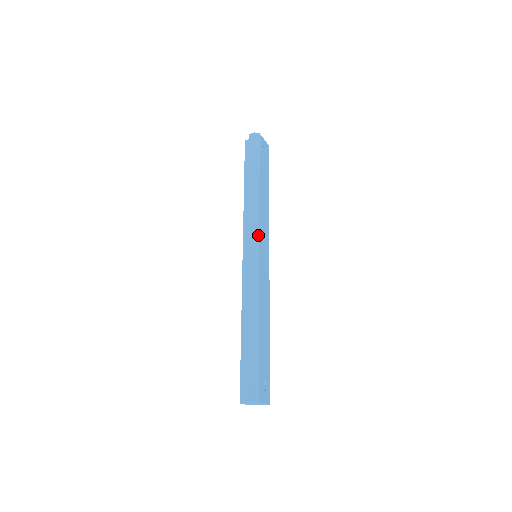
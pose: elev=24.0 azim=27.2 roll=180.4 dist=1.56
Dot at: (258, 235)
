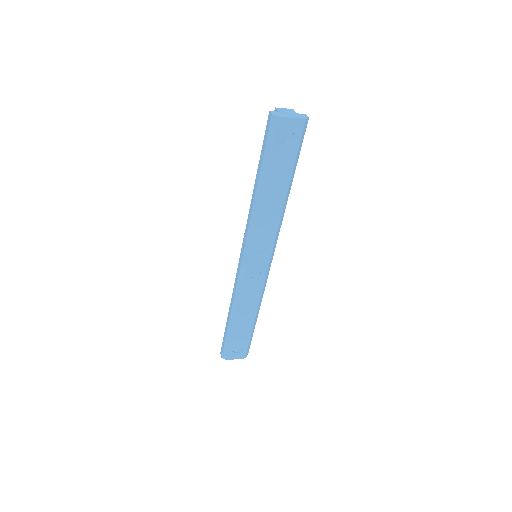
Dot at: (249, 248)
